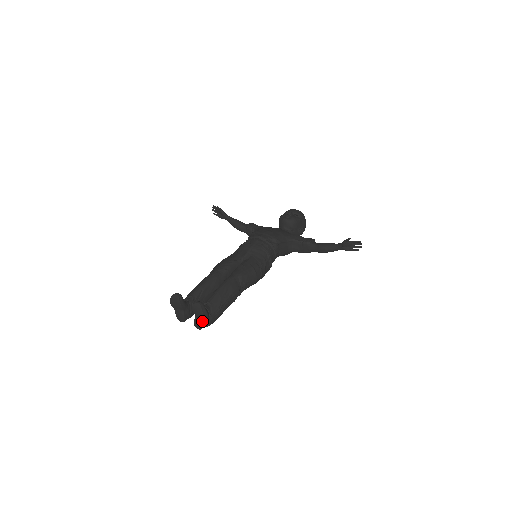
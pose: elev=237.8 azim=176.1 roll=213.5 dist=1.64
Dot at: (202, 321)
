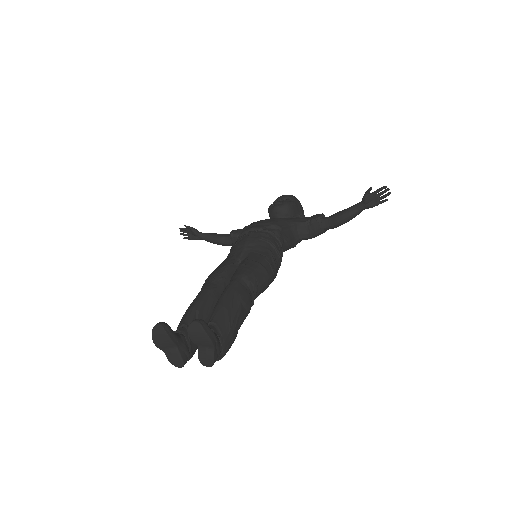
Dot at: (210, 350)
